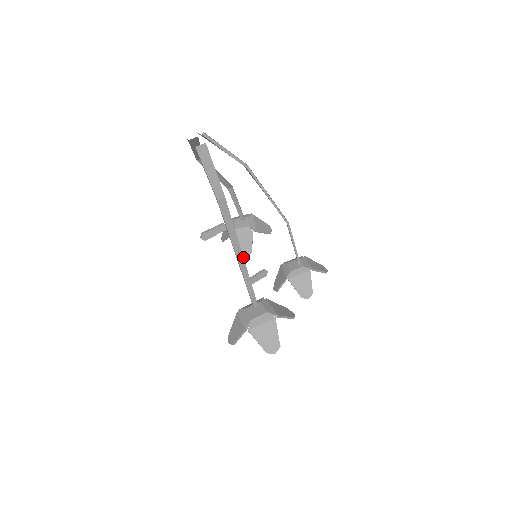
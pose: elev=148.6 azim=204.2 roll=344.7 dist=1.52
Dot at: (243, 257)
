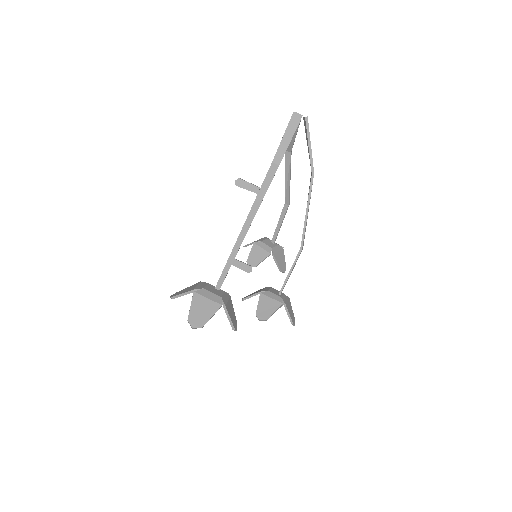
Dot at: occluded
